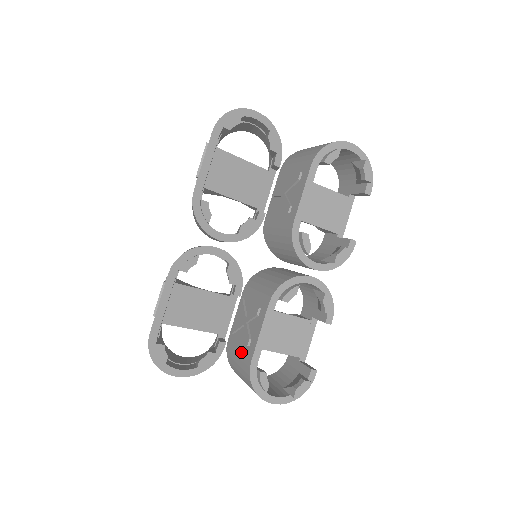
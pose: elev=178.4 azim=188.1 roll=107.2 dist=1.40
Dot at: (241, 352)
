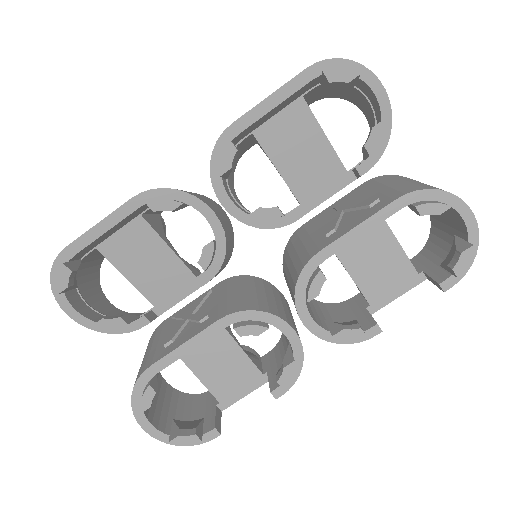
Dot at: (157, 345)
